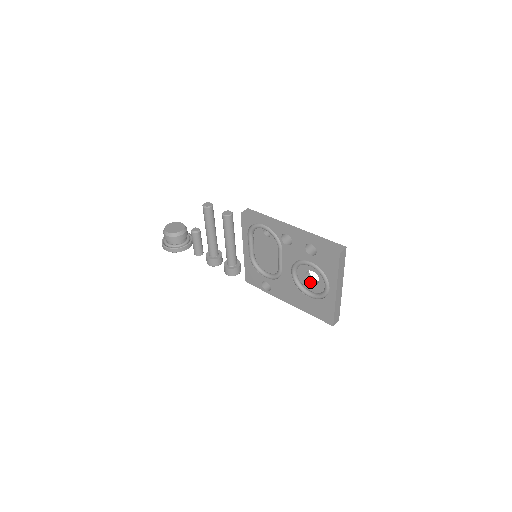
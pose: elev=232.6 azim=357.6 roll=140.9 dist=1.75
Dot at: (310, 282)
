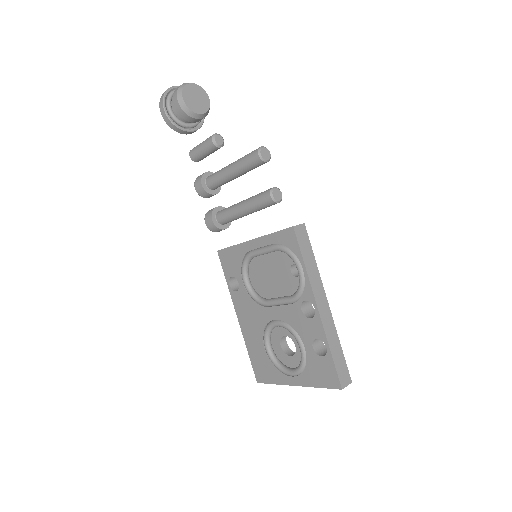
Dot at: (281, 343)
